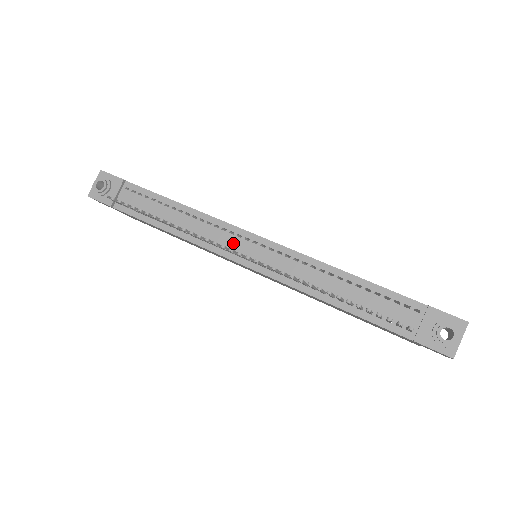
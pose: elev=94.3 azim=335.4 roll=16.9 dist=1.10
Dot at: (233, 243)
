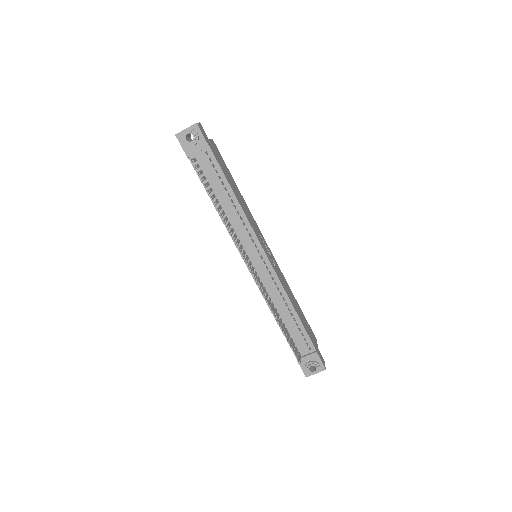
Dot at: (249, 247)
